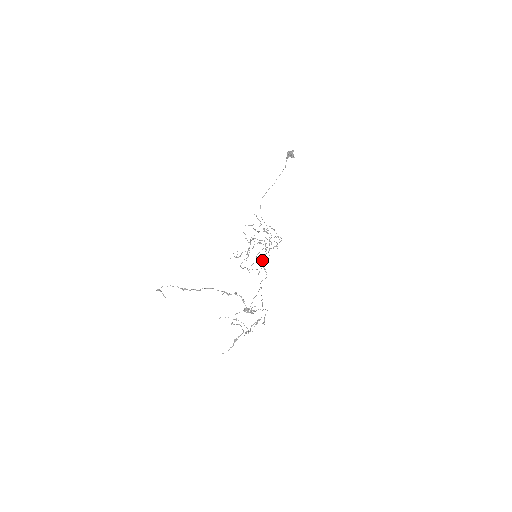
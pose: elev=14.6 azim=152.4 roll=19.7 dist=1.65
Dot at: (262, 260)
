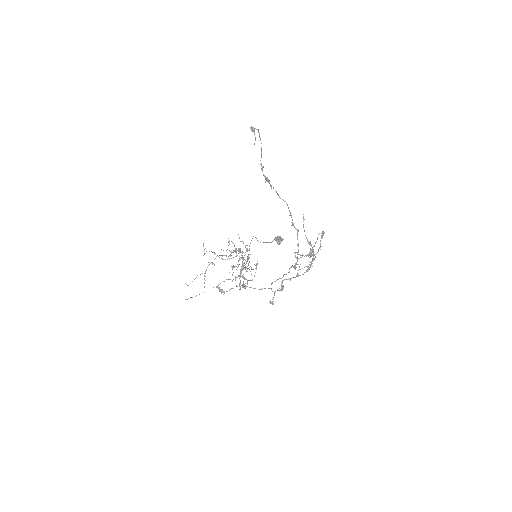
Dot at: occluded
